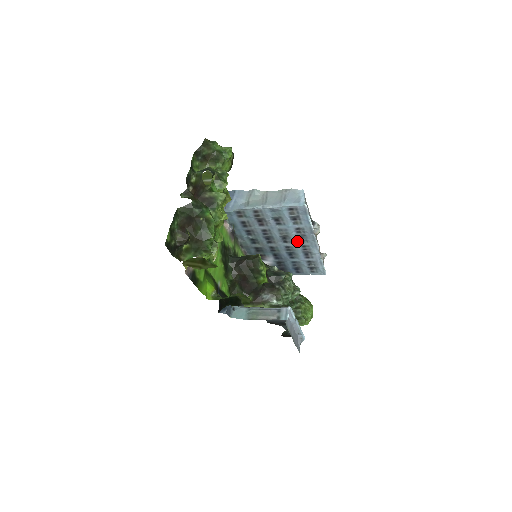
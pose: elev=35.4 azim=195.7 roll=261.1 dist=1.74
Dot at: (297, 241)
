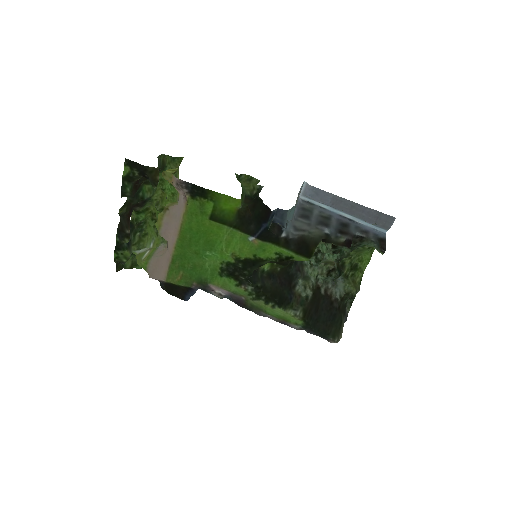
Dot at: occluded
